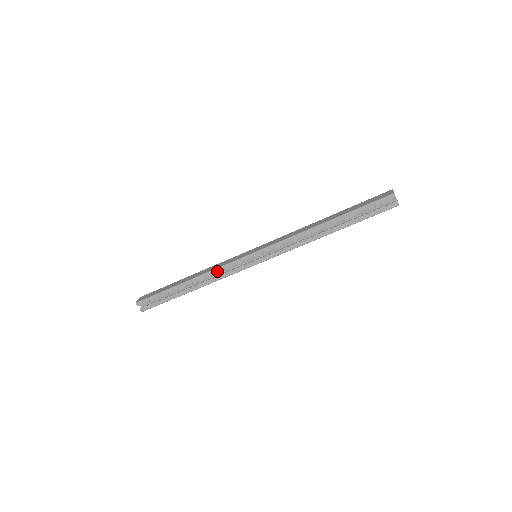
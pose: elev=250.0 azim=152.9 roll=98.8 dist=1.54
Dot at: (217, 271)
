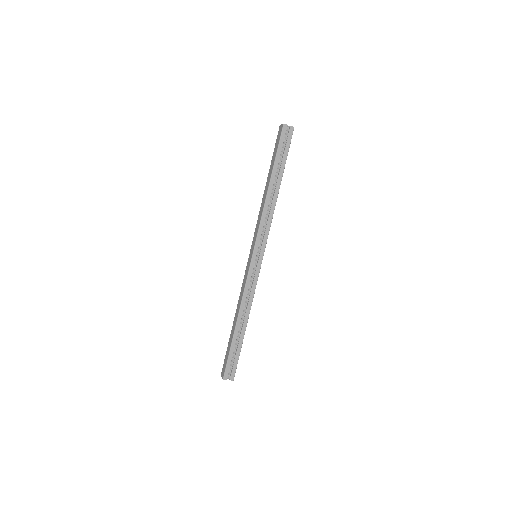
Dot at: (246, 293)
